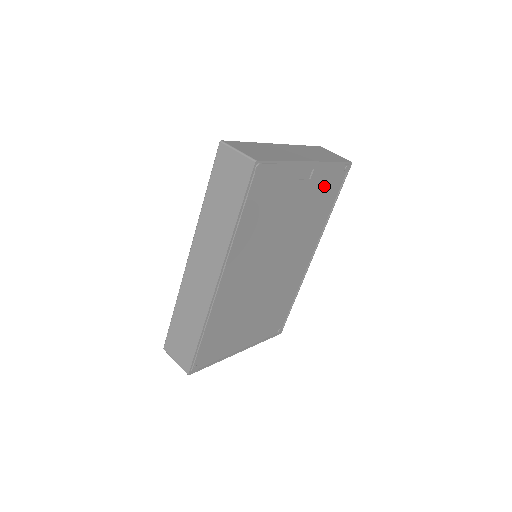
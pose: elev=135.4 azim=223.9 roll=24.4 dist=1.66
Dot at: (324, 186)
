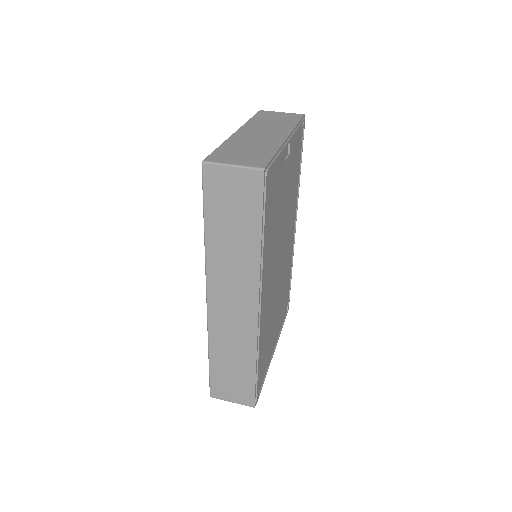
Dot at: (295, 153)
